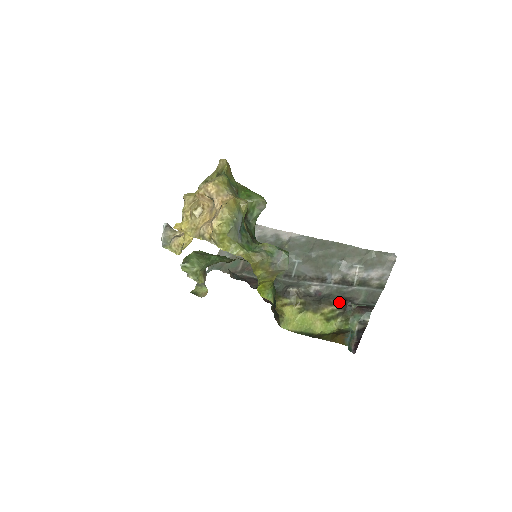
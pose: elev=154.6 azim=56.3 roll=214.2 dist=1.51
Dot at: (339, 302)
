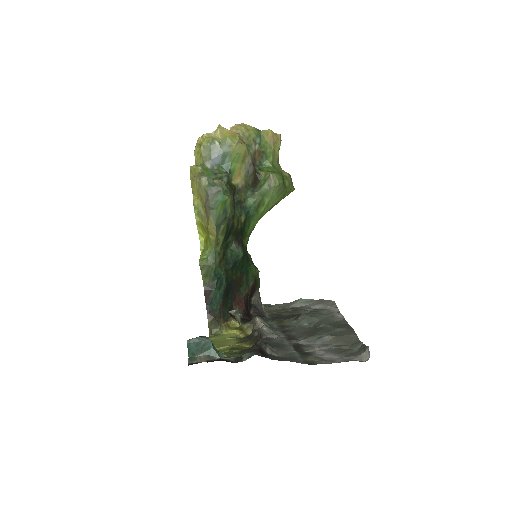
Dot at: occluded
